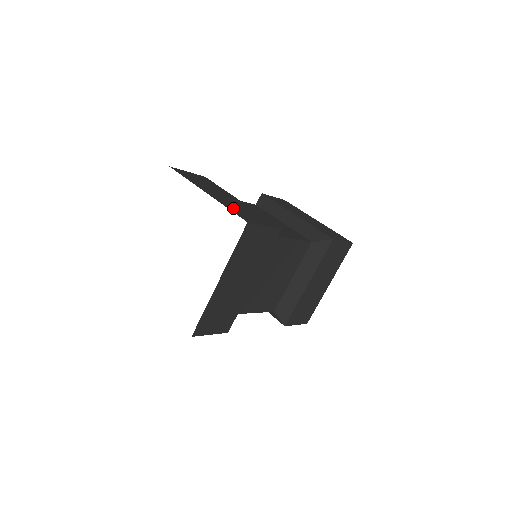
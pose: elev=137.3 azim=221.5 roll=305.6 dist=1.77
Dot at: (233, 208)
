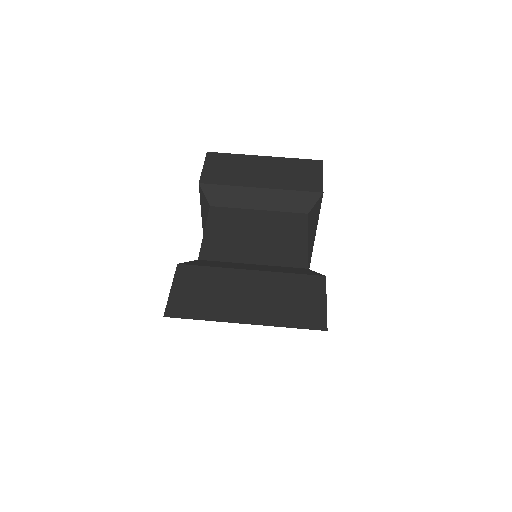
Dot at: (286, 315)
